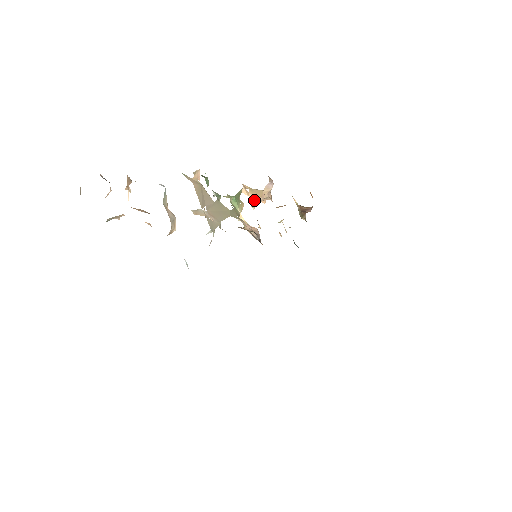
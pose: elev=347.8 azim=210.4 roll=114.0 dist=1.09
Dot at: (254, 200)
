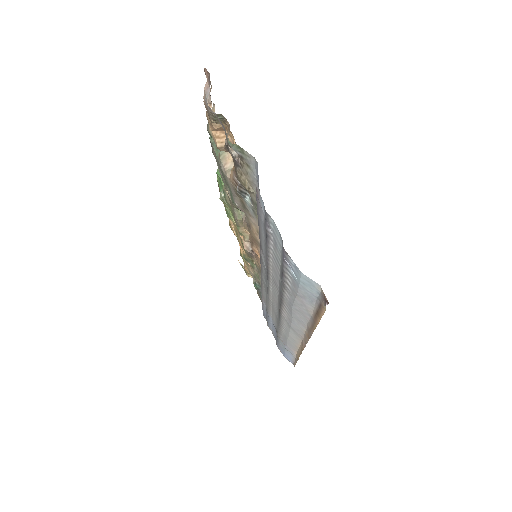
Dot at: occluded
